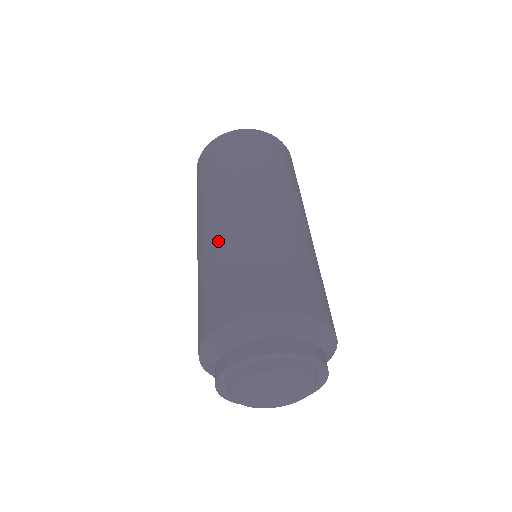
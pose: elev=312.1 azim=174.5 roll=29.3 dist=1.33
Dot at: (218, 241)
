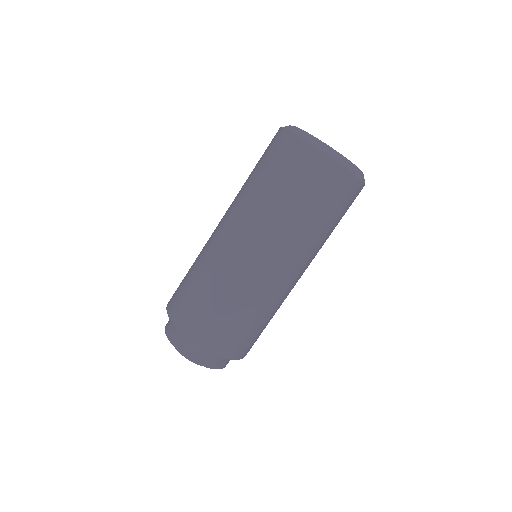
Dot at: (213, 258)
